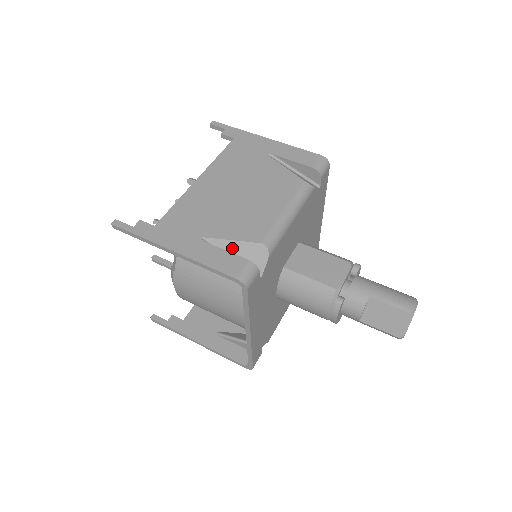
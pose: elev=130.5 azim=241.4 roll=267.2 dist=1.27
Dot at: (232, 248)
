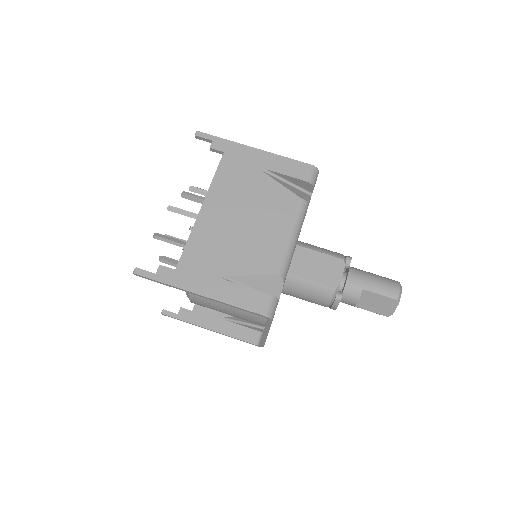
Dot at: (251, 281)
